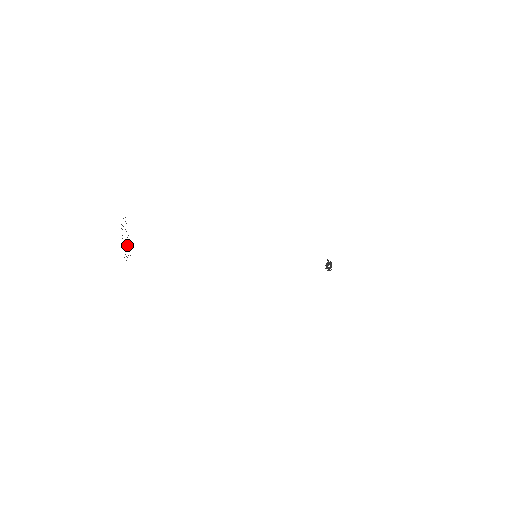
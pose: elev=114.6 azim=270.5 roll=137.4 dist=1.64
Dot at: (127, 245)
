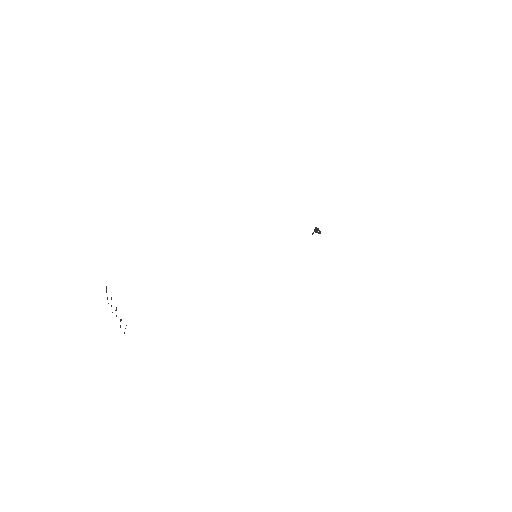
Dot at: occluded
